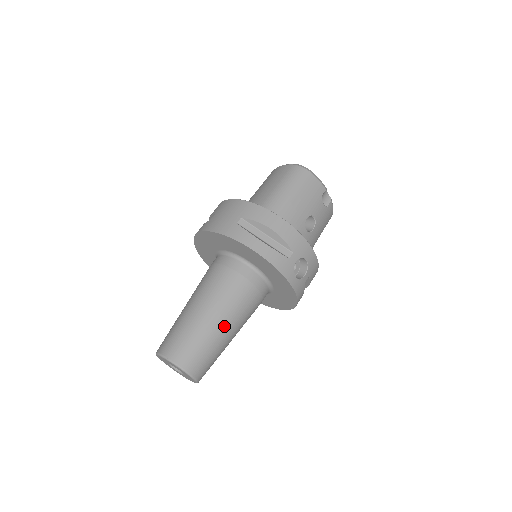
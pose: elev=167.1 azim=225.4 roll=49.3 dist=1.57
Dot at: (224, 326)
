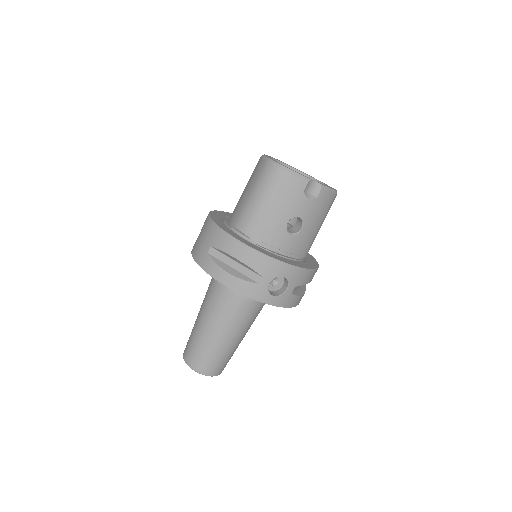
Dot at: (224, 337)
